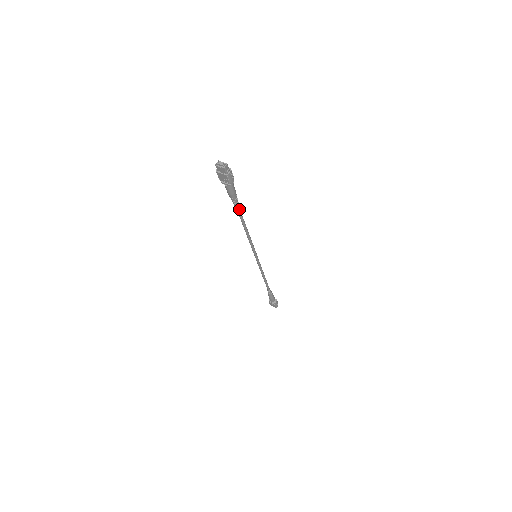
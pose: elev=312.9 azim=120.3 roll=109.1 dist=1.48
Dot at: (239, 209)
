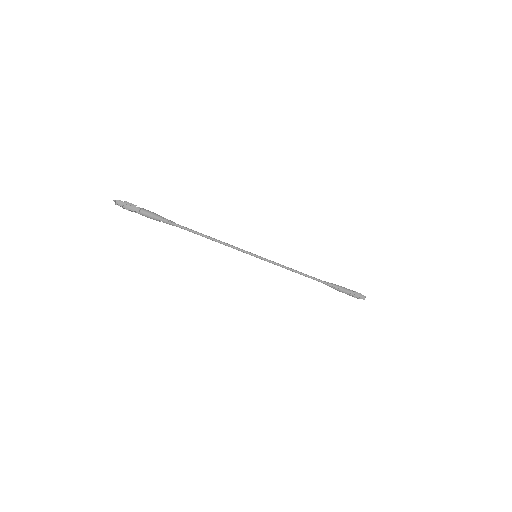
Dot at: (177, 225)
